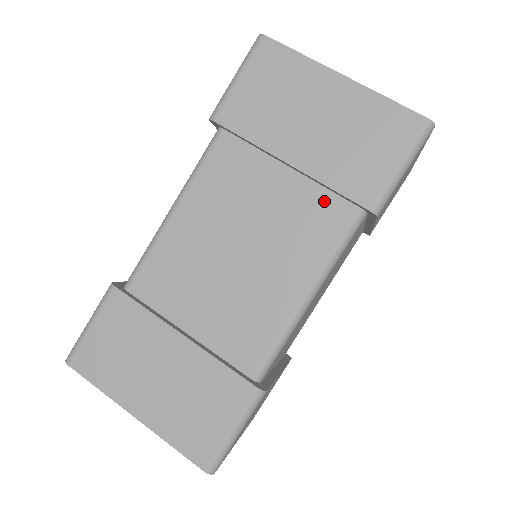
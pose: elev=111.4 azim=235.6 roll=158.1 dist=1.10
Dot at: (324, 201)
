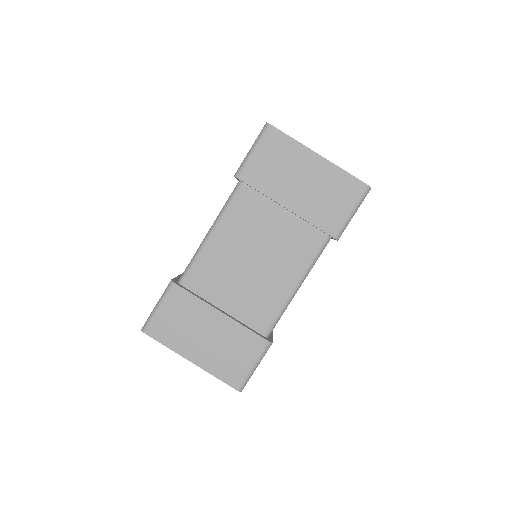
Dot at: (307, 230)
